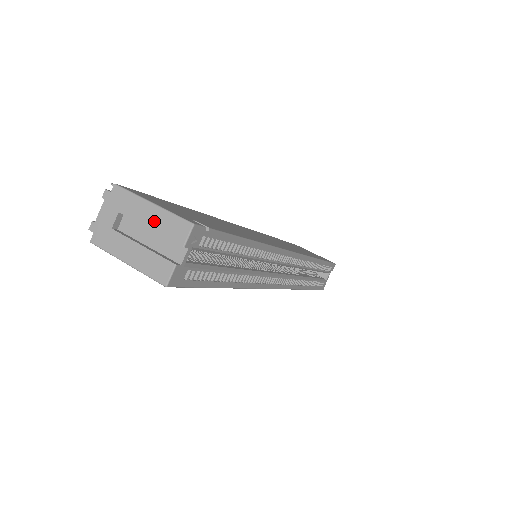
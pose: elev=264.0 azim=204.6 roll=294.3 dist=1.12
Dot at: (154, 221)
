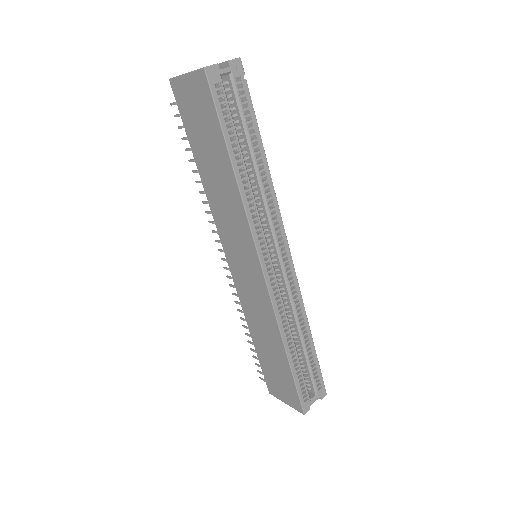
Dot at: occluded
